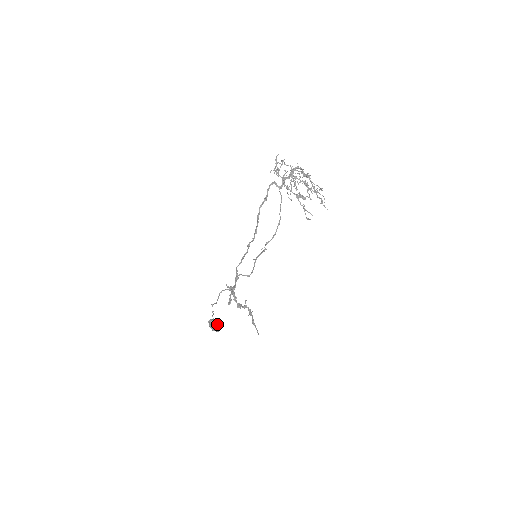
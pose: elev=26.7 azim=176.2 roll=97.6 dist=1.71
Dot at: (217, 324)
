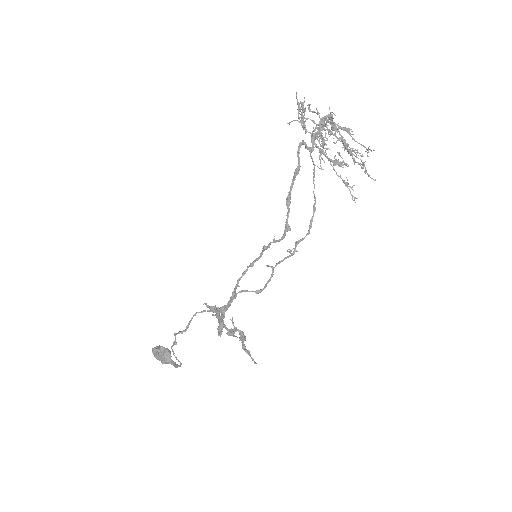
Dot at: (169, 353)
